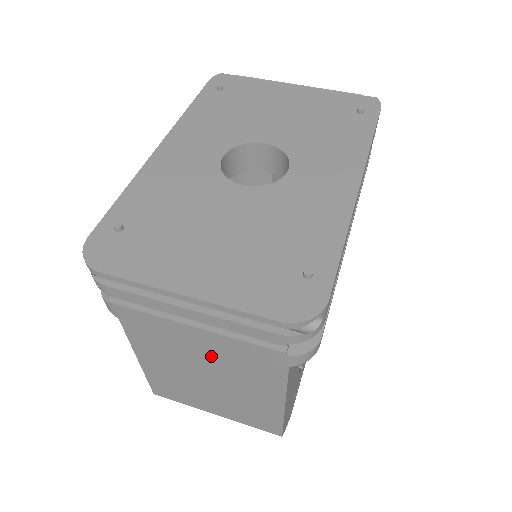
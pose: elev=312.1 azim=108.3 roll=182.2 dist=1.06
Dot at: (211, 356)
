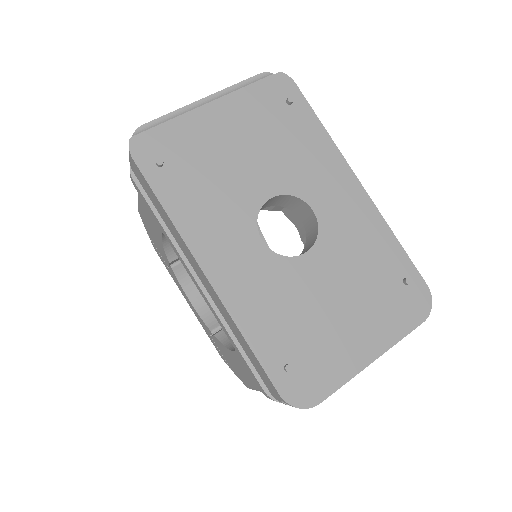
Dot at: occluded
